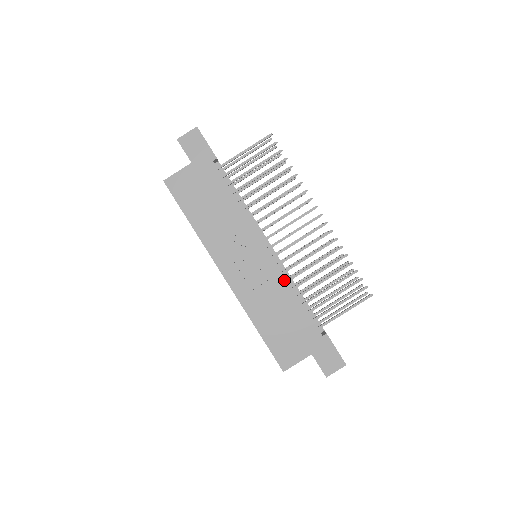
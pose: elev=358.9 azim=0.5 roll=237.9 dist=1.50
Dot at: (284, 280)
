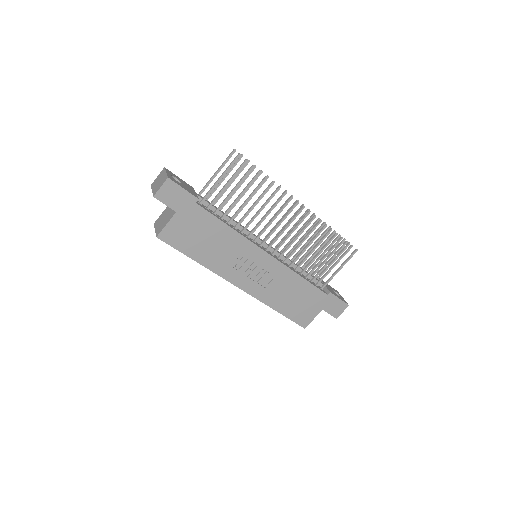
Dot at: (288, 270)
